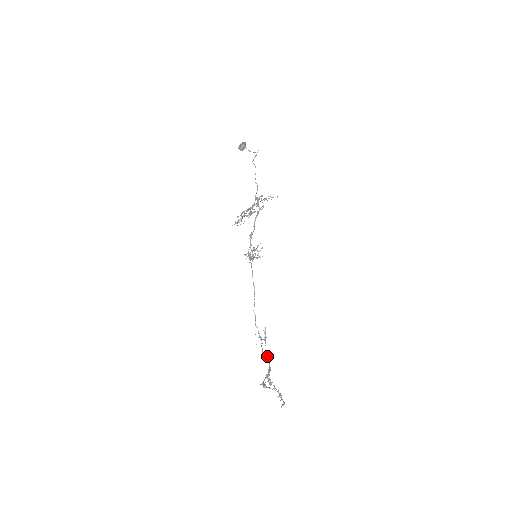
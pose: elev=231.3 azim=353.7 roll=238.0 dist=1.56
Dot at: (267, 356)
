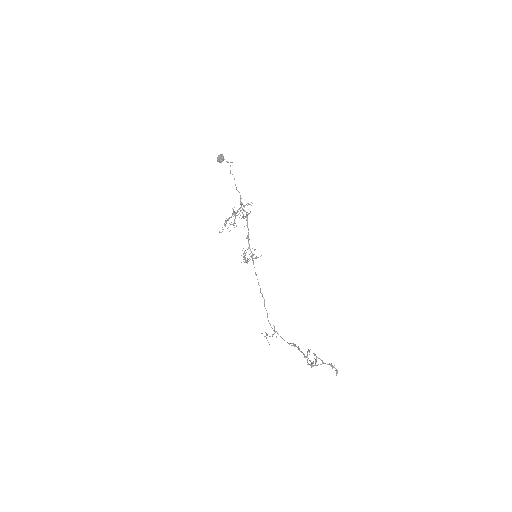
Dot at: occluded
